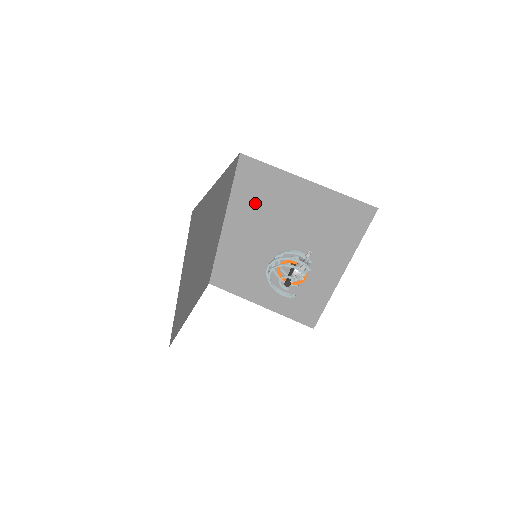
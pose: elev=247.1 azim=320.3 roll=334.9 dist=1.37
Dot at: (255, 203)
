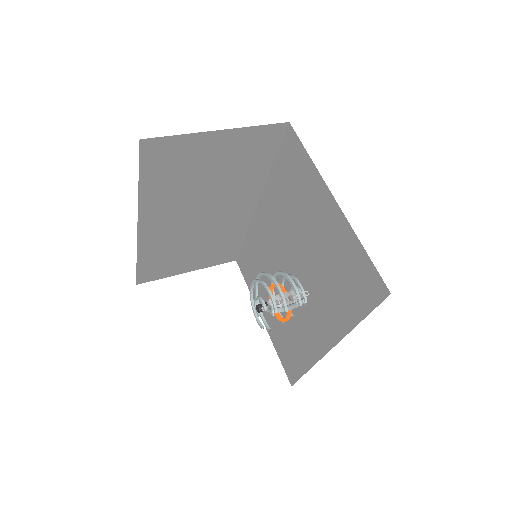
Dot at: (286, 196)
